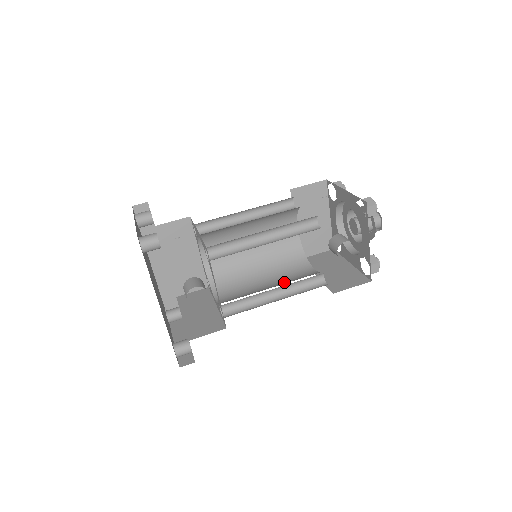
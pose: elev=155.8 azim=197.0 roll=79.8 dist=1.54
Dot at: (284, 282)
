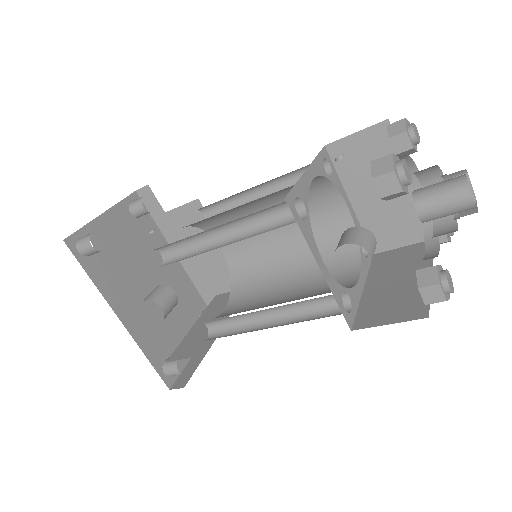
Dot at: (301, 297)
